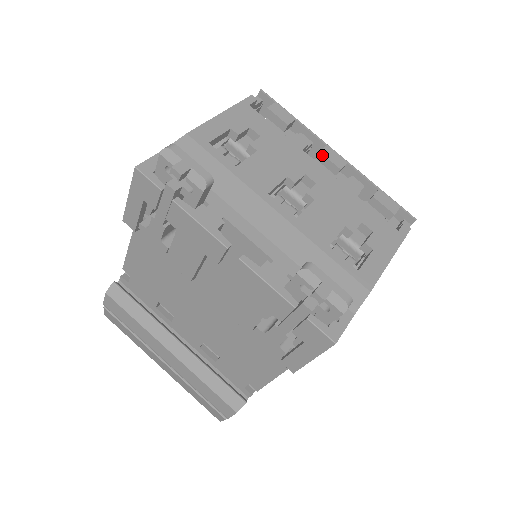
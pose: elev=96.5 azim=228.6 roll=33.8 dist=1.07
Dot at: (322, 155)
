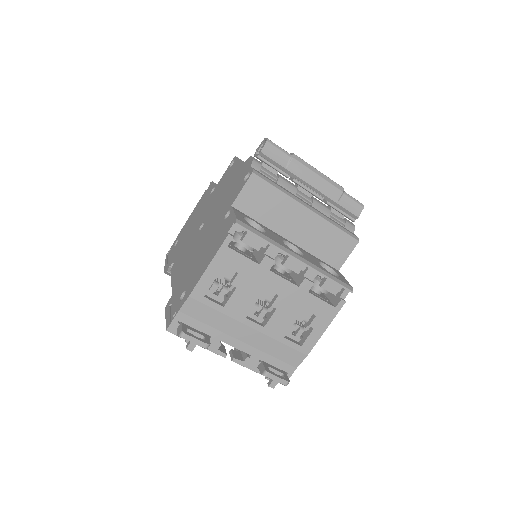
Dot at: (285, 266)
